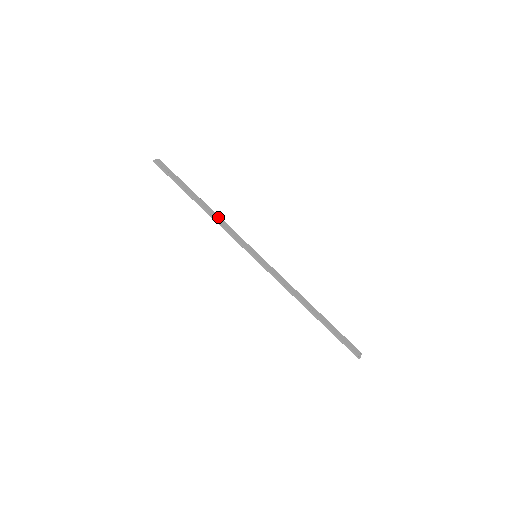
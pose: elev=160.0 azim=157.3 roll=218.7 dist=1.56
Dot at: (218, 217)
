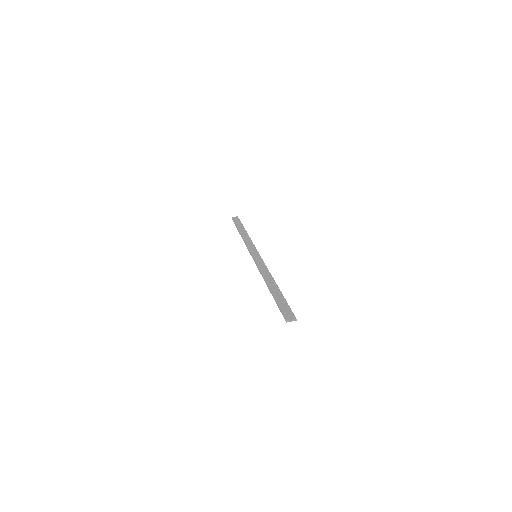
Dot at: (248, 238)
